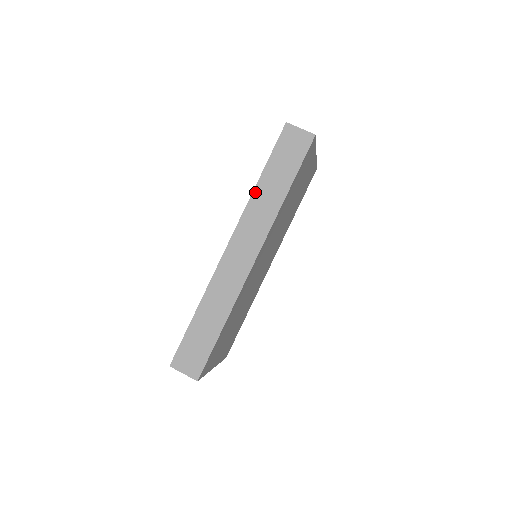
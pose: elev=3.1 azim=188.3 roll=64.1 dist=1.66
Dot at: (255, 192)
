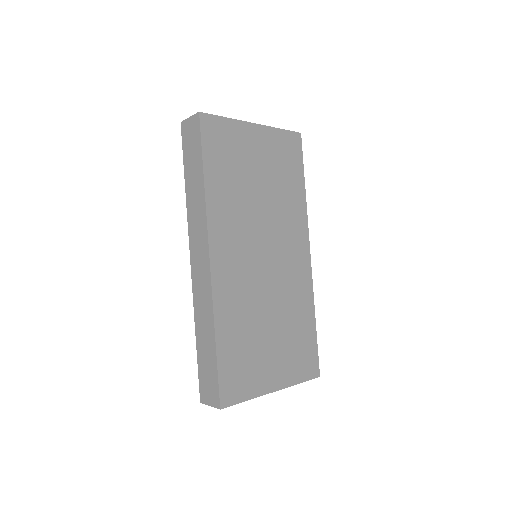
Dot at: (187, 200)
